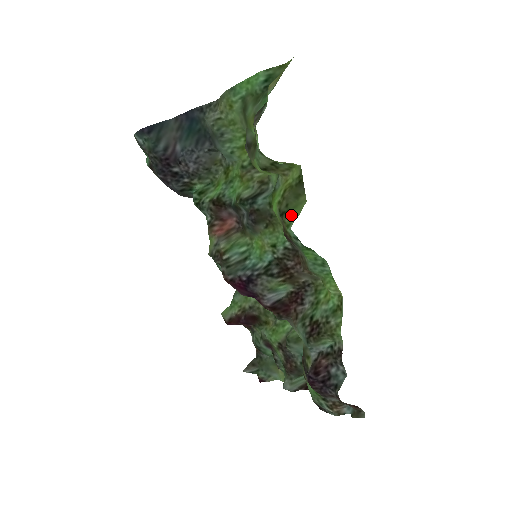
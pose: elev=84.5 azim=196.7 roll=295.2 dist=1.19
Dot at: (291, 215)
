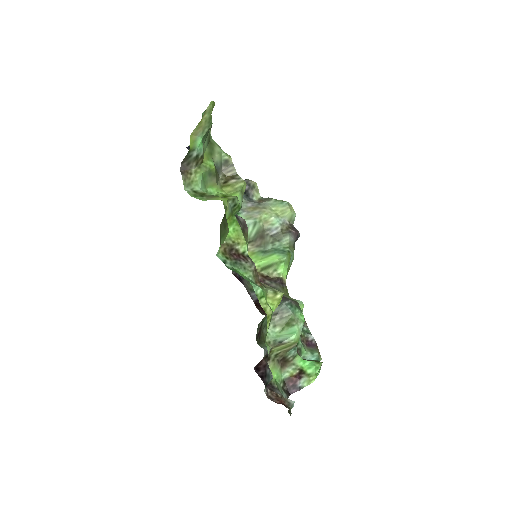
Dot at: (221, 242)
